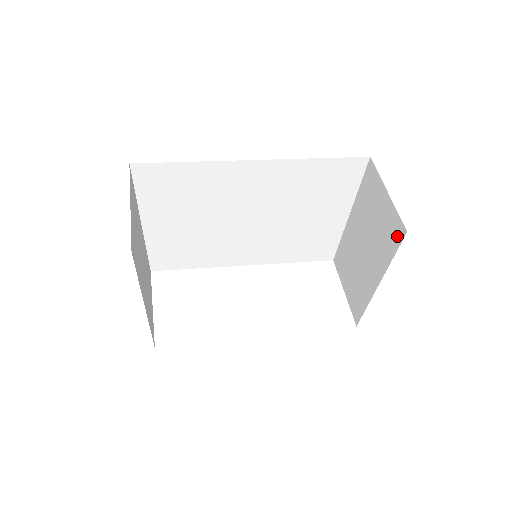
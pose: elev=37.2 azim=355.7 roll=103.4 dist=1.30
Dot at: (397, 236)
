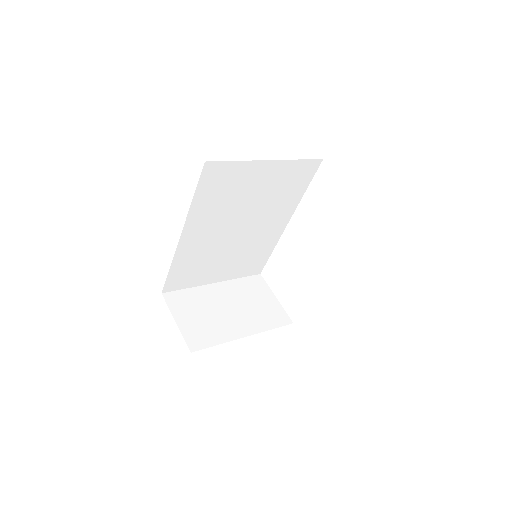
Dot at: occluded
